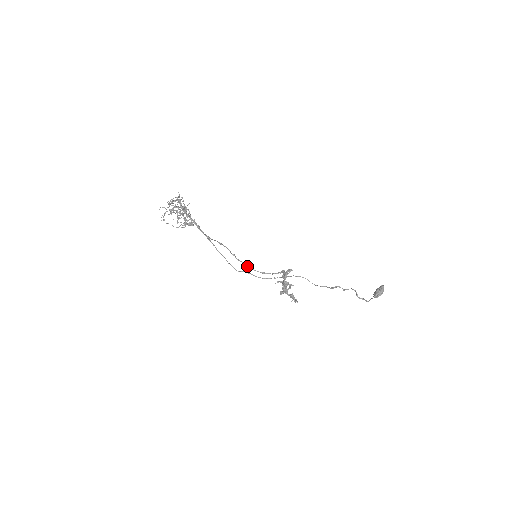
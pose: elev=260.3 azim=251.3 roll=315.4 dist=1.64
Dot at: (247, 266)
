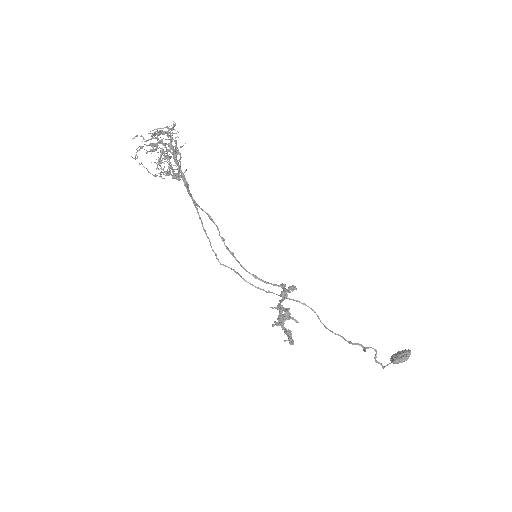
Dot at: (236, 260)
